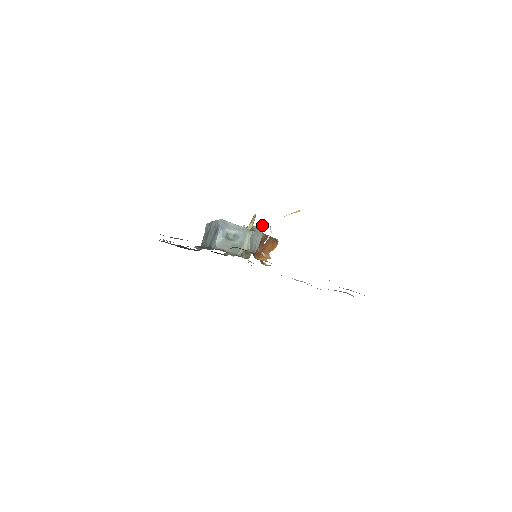
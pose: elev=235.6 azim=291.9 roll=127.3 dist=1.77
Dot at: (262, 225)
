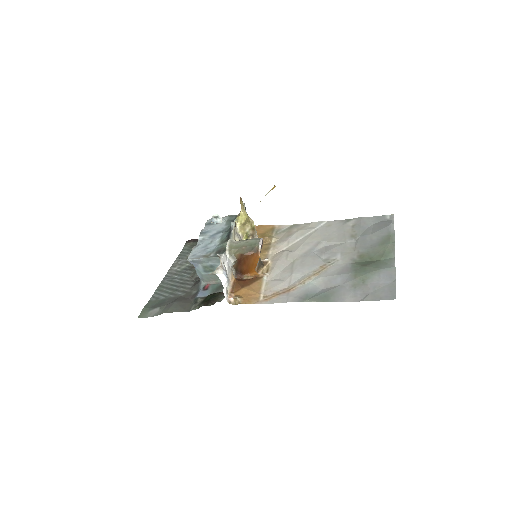
Dot at: (220, 261)
